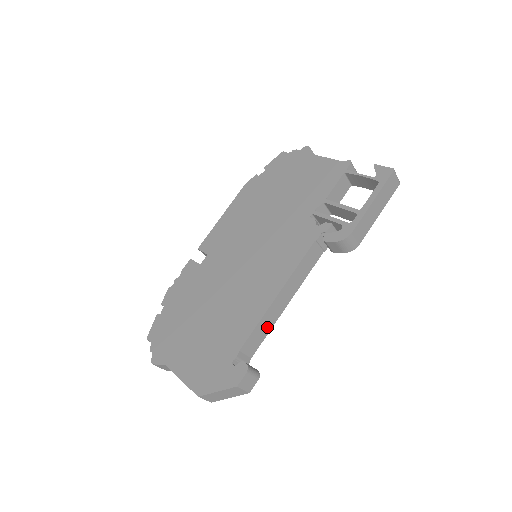
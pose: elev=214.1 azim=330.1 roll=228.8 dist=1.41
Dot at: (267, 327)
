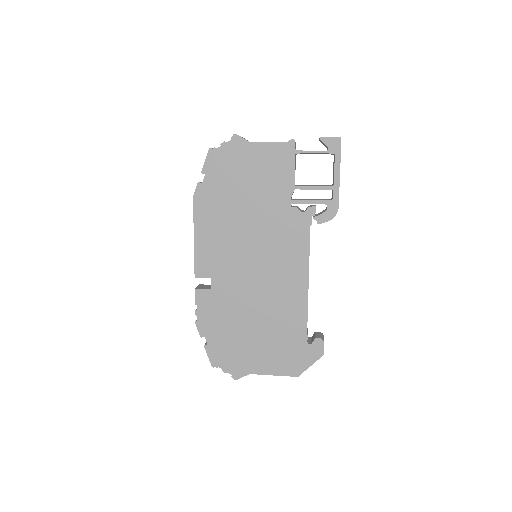
Dot at: occluded
